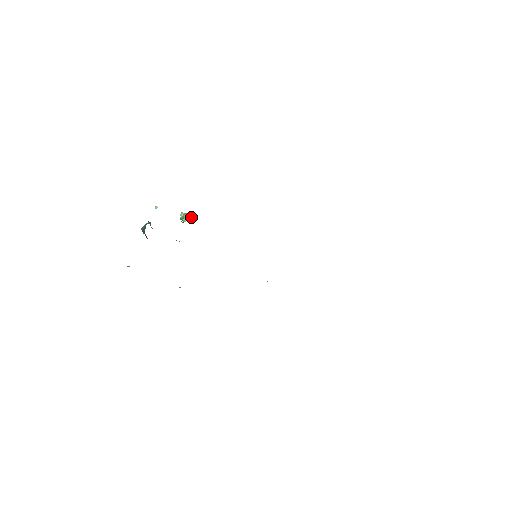
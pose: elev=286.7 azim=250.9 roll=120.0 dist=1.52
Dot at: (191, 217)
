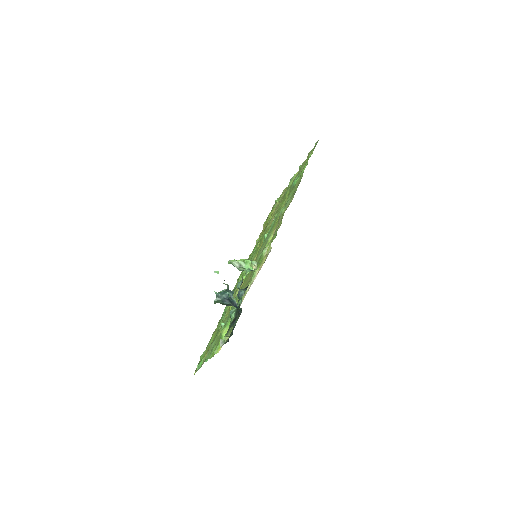
Dot at: (258, 263)
